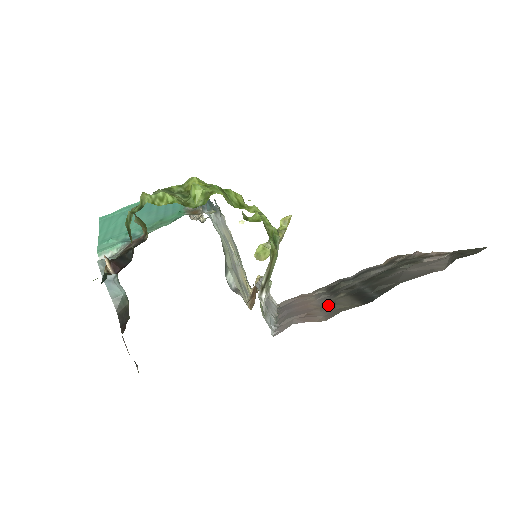
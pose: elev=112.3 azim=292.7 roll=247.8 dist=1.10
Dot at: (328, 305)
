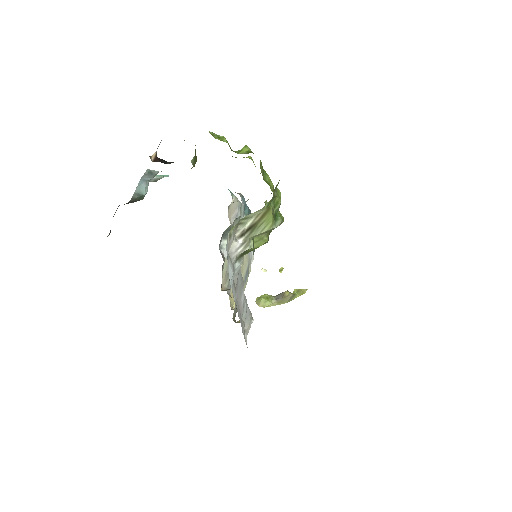
Dot at: occluded
